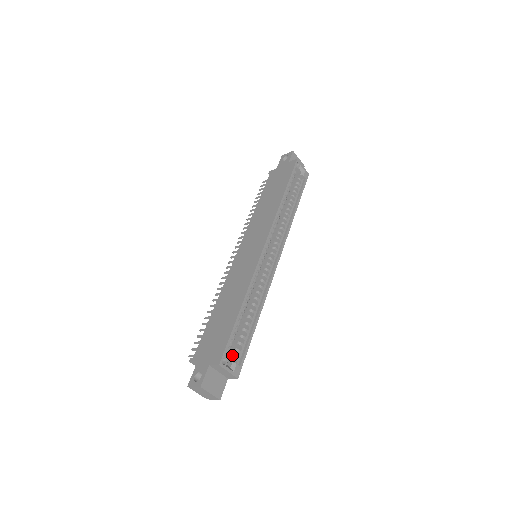
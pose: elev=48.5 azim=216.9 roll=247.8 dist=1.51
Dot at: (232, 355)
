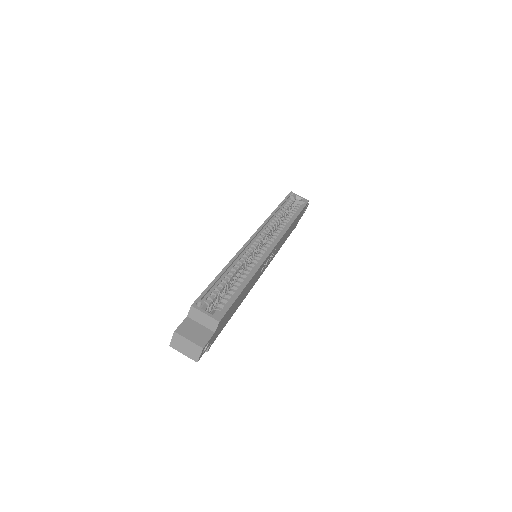
Dot at: (215, 308)
